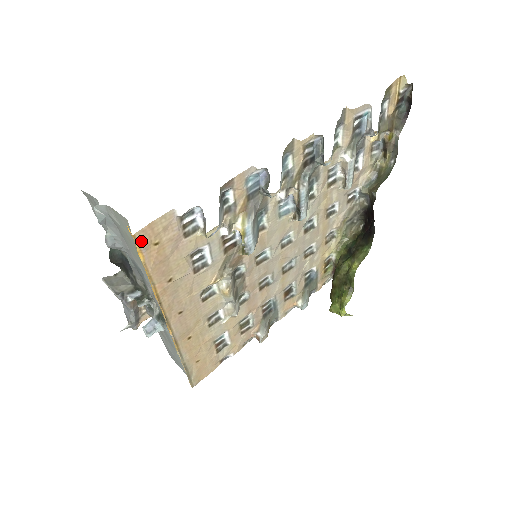
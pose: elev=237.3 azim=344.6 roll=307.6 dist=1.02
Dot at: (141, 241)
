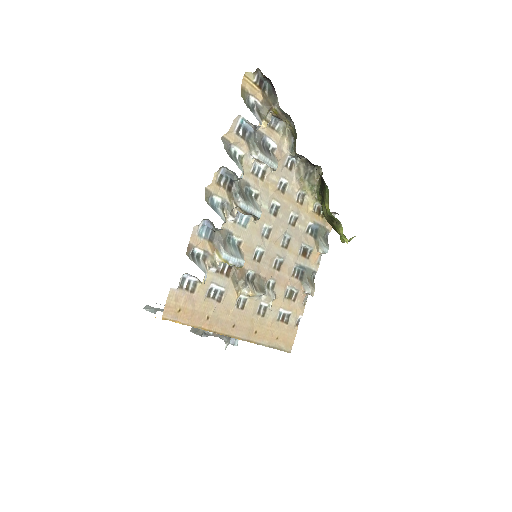
Dot at: (169, 317)
